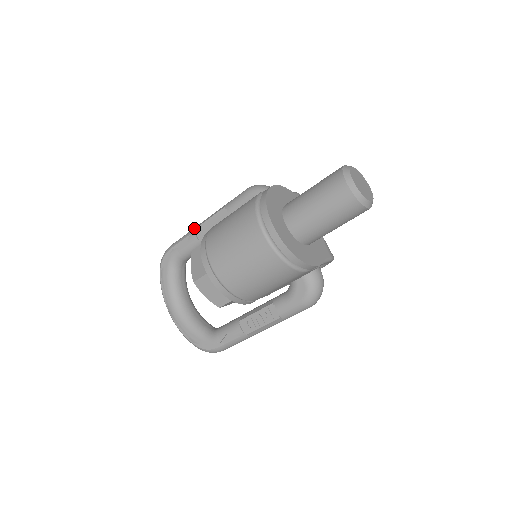
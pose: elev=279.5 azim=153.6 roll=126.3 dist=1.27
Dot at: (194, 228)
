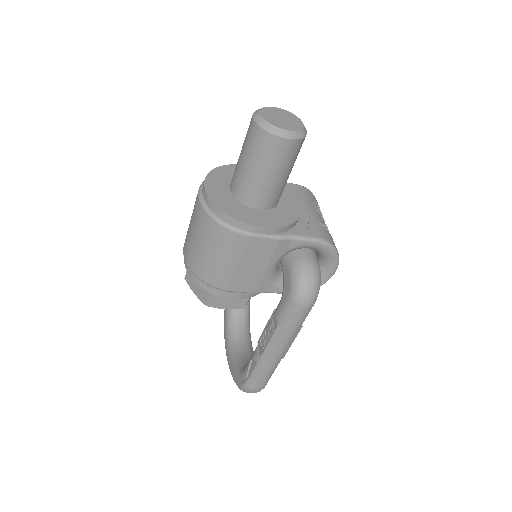
Dot at: occluded
